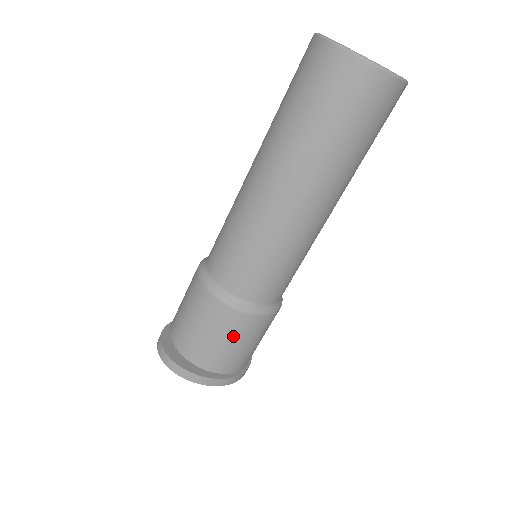
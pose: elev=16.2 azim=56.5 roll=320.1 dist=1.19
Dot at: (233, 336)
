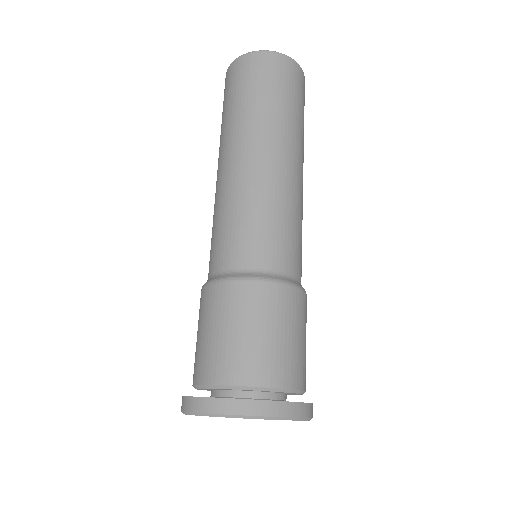
Dot at: (257, 318)
